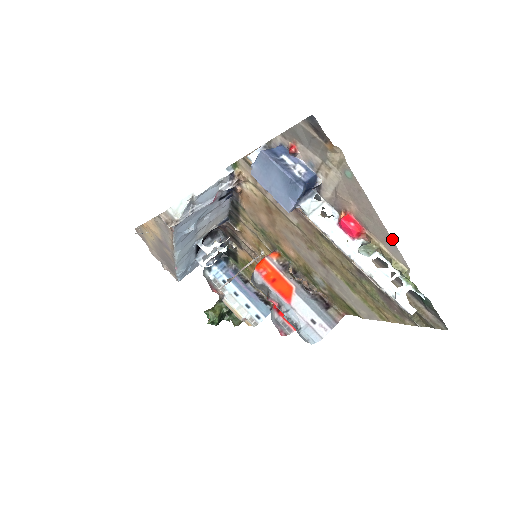
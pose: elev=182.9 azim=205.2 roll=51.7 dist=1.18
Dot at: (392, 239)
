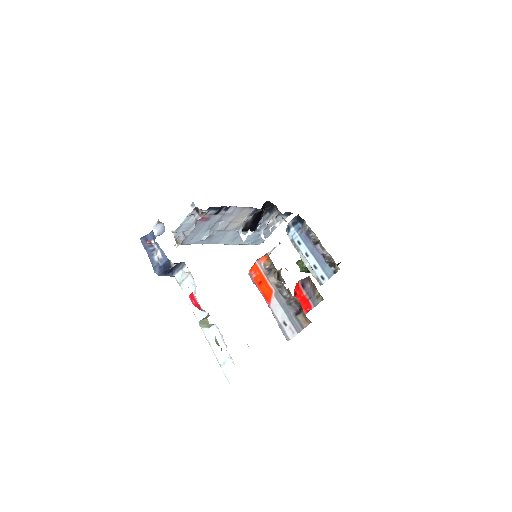
Dot at: occluded
